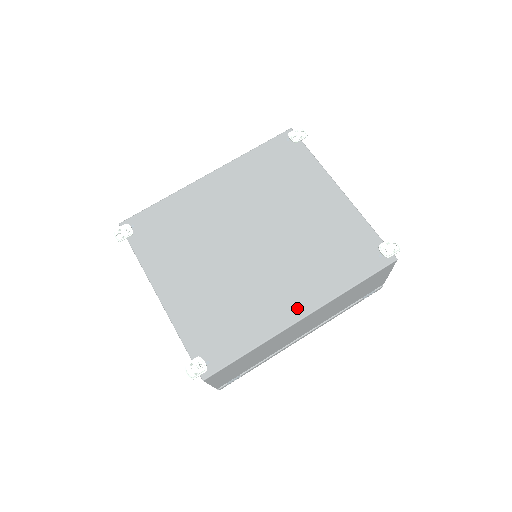
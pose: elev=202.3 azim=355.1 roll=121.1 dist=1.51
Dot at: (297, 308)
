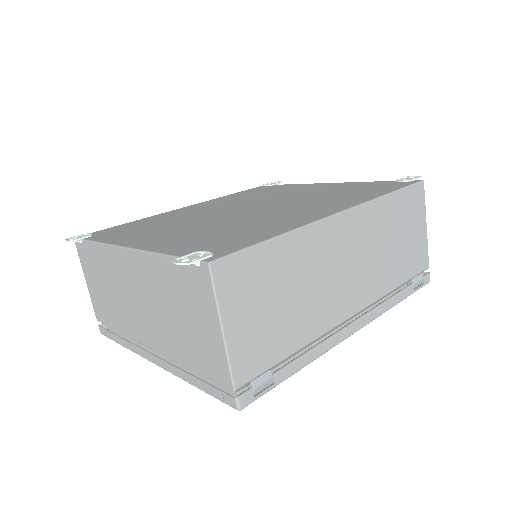
Dot at: (327, 211)
